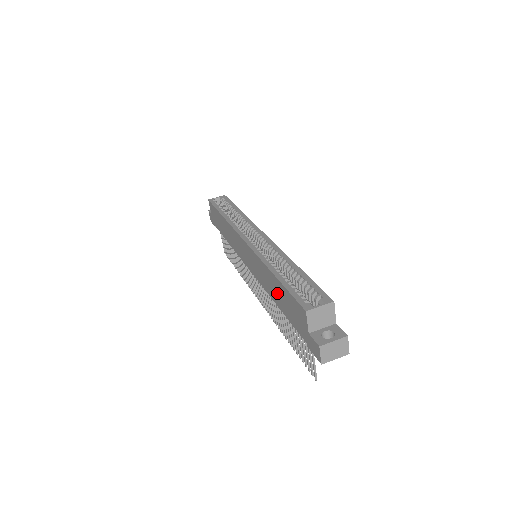
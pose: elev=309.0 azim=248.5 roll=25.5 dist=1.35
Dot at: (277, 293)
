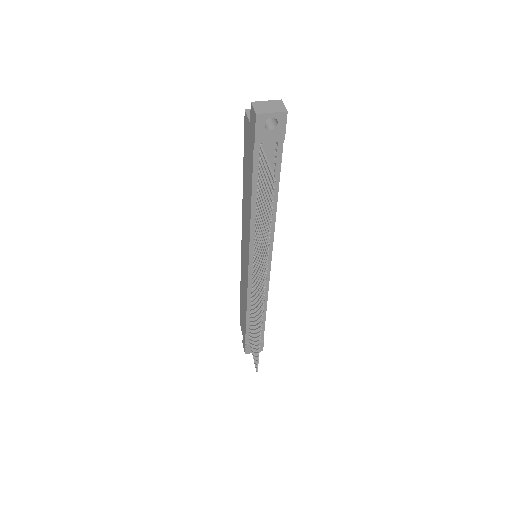
Dot at: (247, 186)
